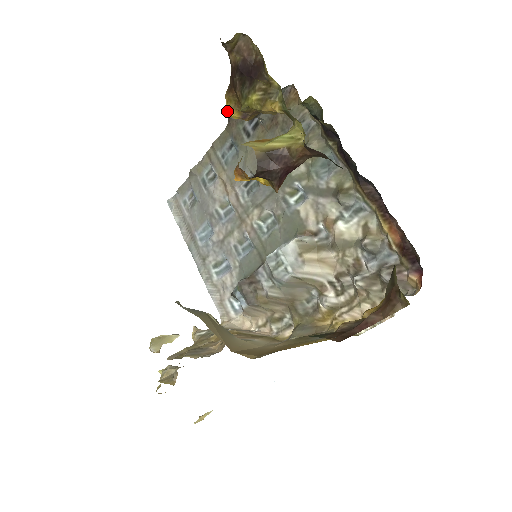
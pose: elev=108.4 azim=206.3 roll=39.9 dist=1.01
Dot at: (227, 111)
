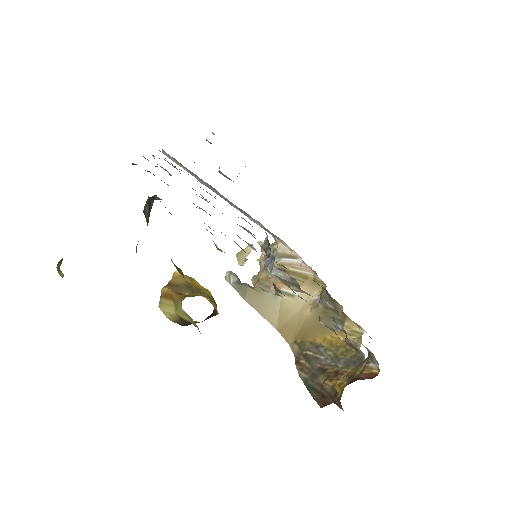
Dot at: occluded
